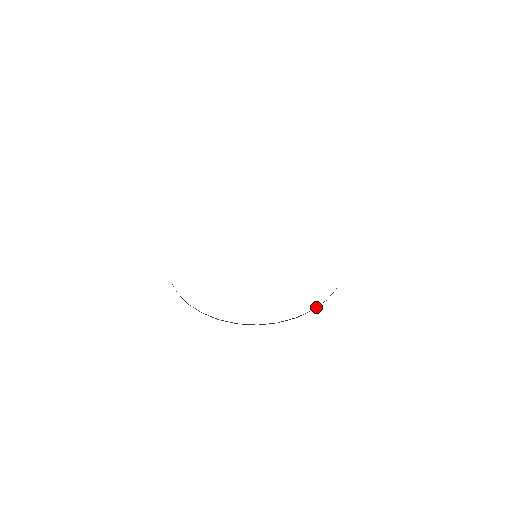
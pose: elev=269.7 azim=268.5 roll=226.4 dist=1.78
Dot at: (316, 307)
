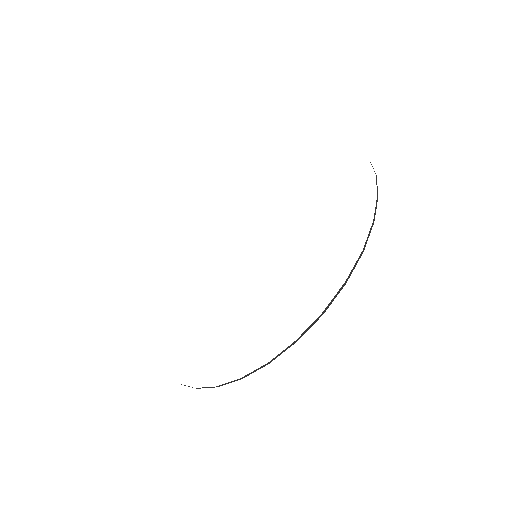
Dot at: (349, 275)
